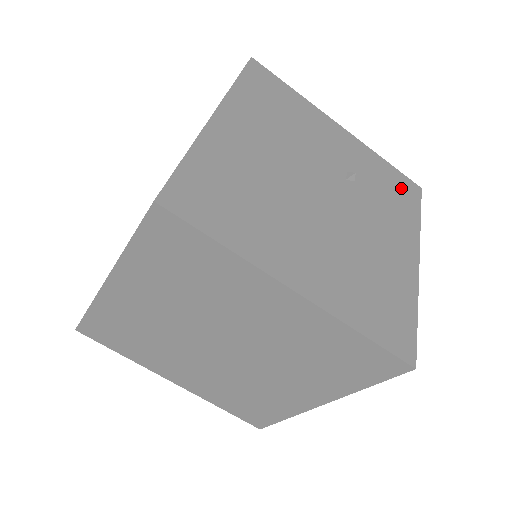
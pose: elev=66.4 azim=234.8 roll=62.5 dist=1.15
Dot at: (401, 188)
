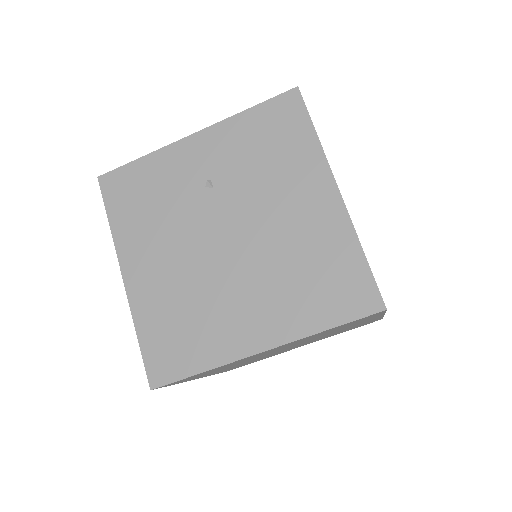
Dot at: occluded
